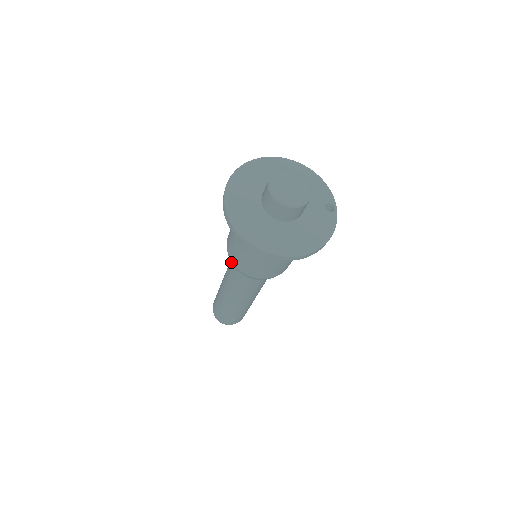
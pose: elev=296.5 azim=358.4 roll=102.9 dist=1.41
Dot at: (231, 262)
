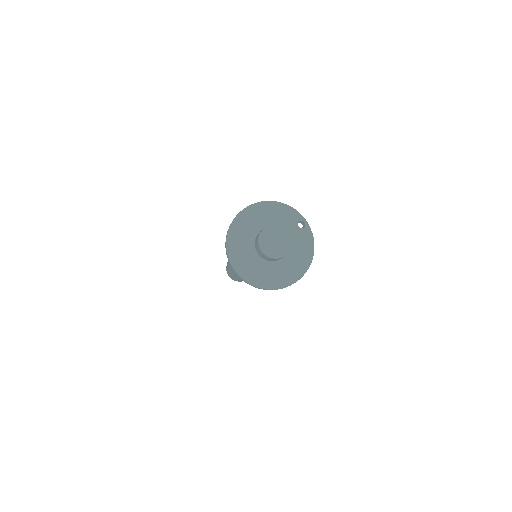
Dot at: occluded
